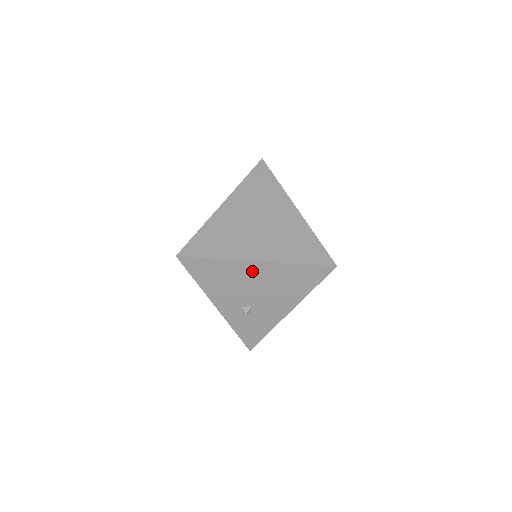
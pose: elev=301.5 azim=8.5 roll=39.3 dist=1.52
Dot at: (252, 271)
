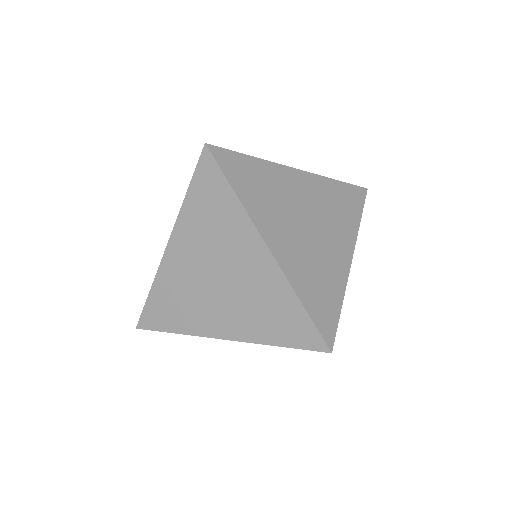
Dot at: occluded
